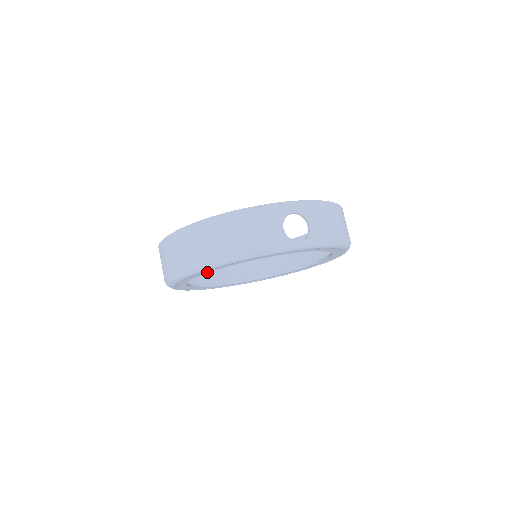
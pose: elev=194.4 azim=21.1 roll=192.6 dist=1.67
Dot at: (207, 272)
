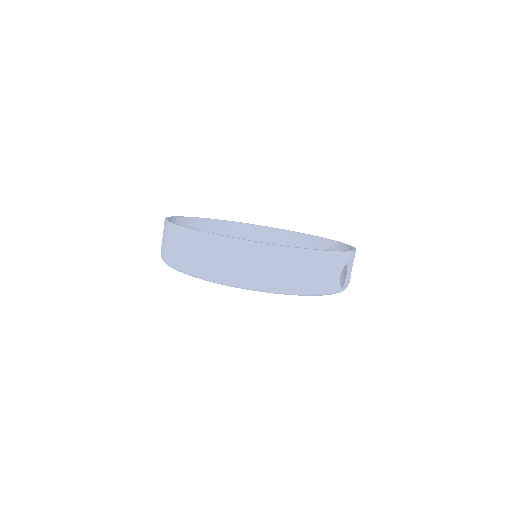
Dot at: occluded
